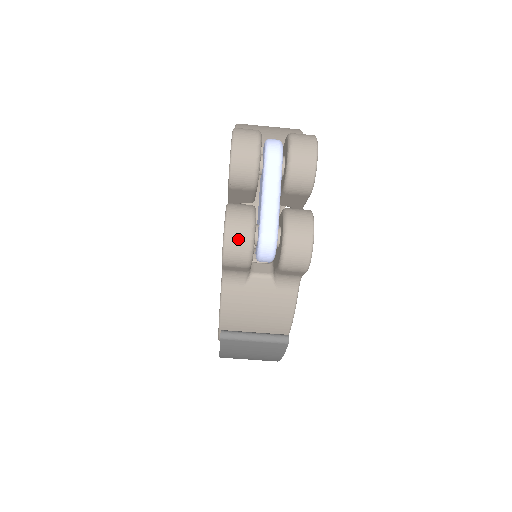
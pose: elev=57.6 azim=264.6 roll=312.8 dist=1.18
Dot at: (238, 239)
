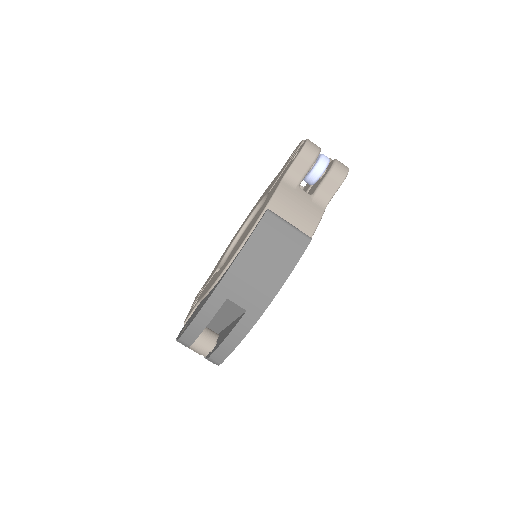
Dot at: (314, 144)
